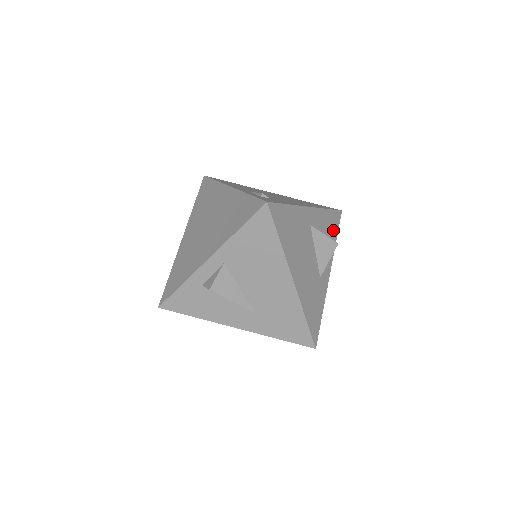
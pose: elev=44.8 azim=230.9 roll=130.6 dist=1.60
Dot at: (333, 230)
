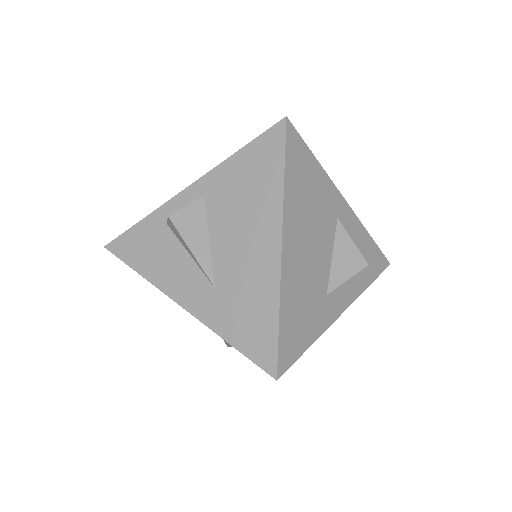
Dot at: (369, 268)
